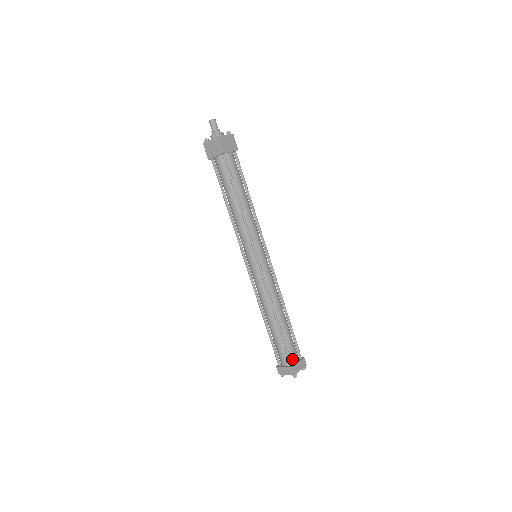
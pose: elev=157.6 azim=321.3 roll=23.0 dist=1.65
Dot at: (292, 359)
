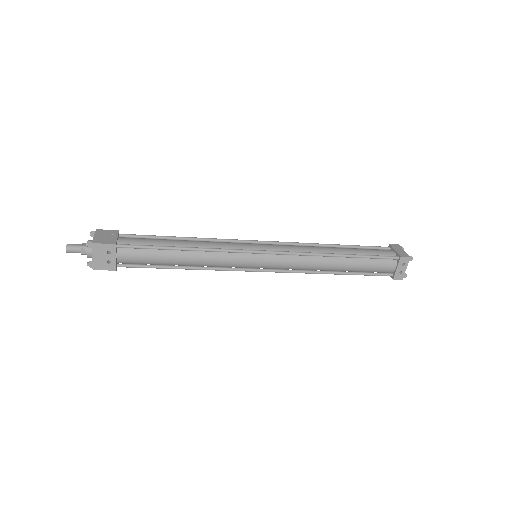
Dot at: (390, 256)
